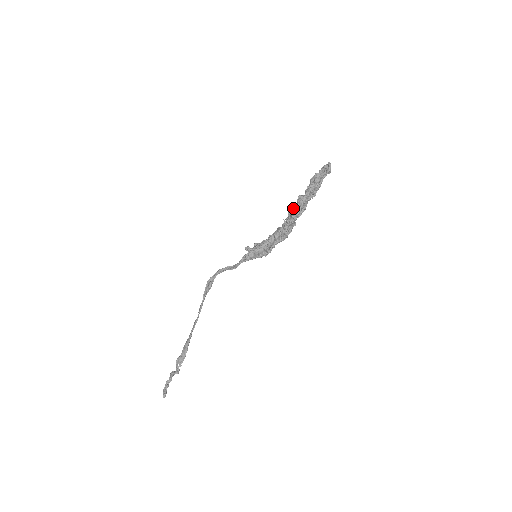
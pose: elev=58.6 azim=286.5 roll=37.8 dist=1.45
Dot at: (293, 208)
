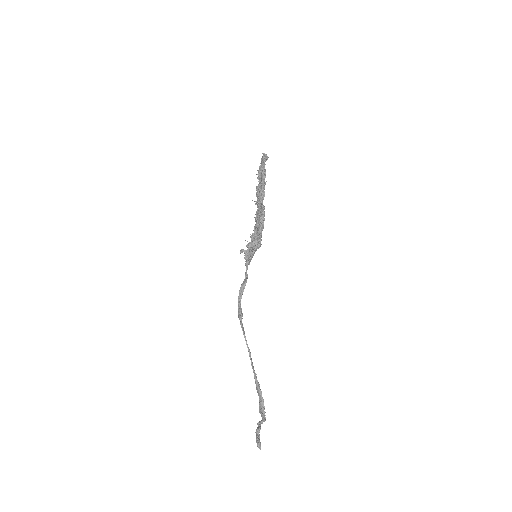
Dot at: (257, 199)
